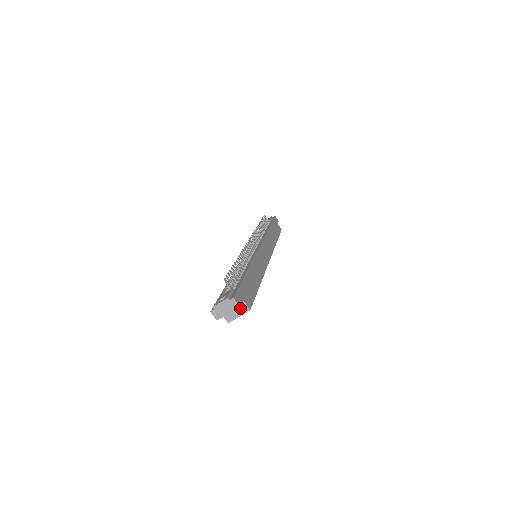
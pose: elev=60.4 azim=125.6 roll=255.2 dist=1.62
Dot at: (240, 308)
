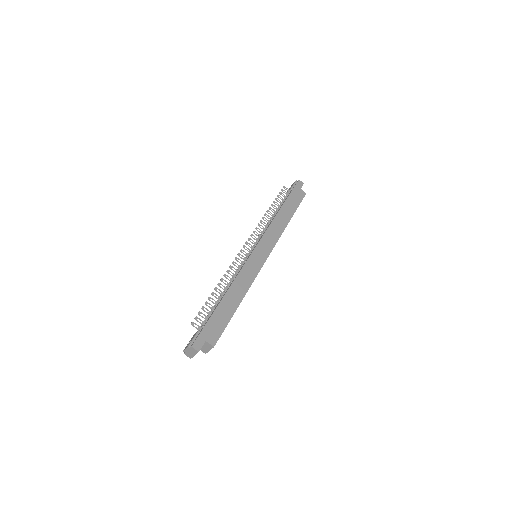
Dot at: (207, 345)
